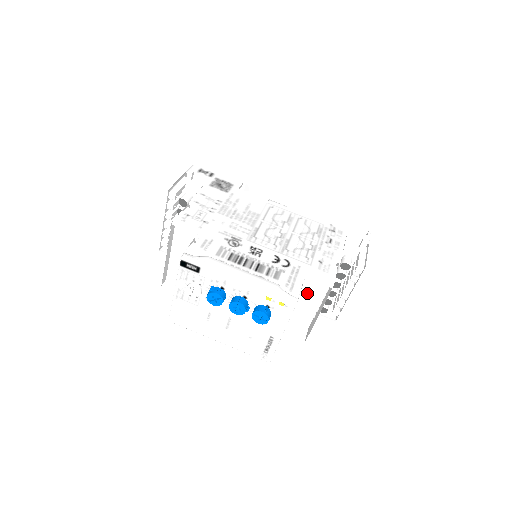
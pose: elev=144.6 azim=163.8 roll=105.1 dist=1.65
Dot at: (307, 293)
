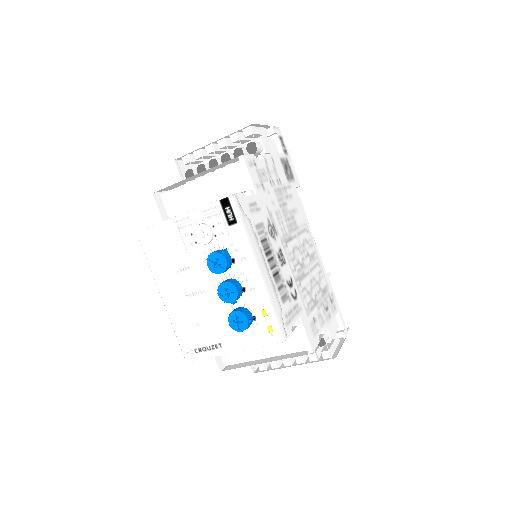
Dot at: occluded
